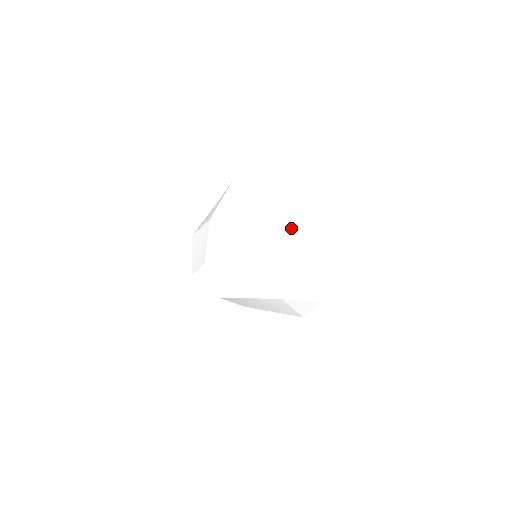
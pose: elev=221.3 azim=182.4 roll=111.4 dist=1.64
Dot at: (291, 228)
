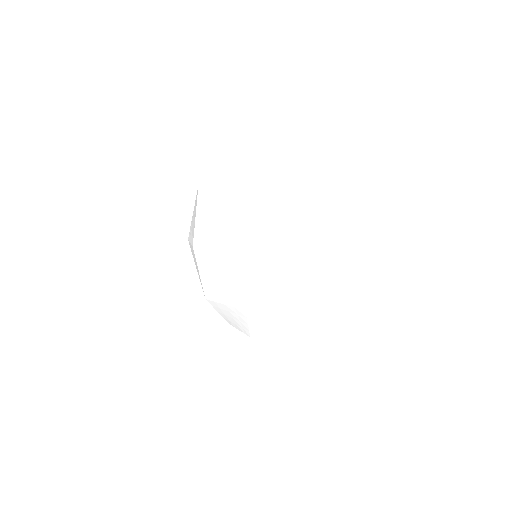
Dot at: (272, 269)
